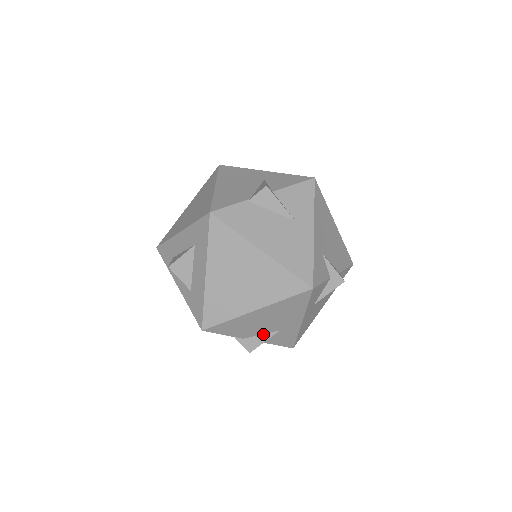
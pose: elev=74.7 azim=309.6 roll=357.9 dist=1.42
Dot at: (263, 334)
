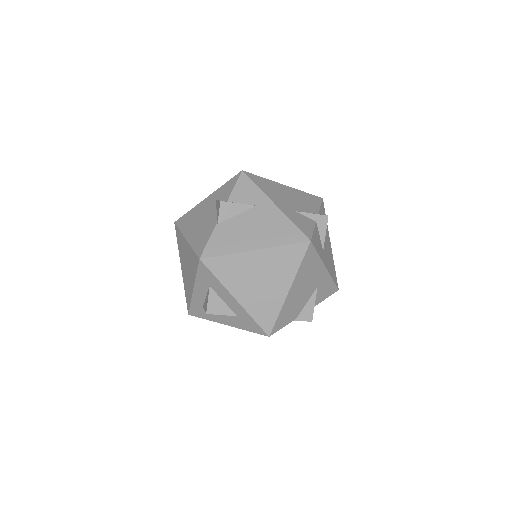
Dot at: occluded
